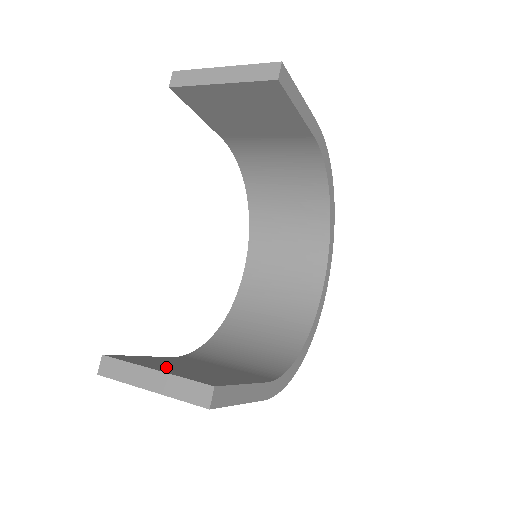
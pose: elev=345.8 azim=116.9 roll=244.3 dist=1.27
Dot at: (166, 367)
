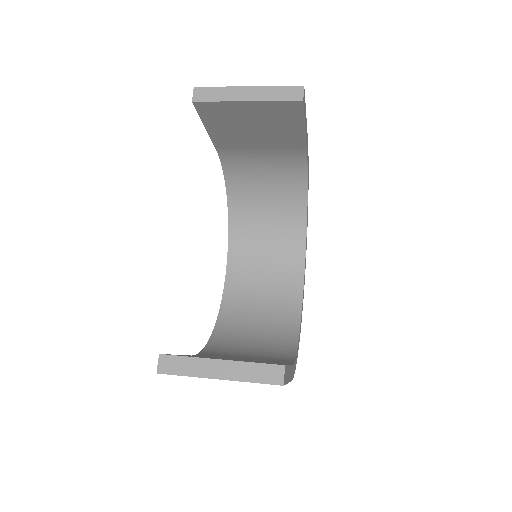
Dot at: occluded
